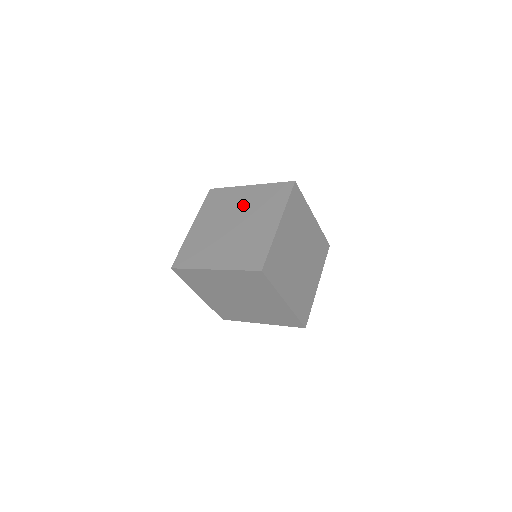
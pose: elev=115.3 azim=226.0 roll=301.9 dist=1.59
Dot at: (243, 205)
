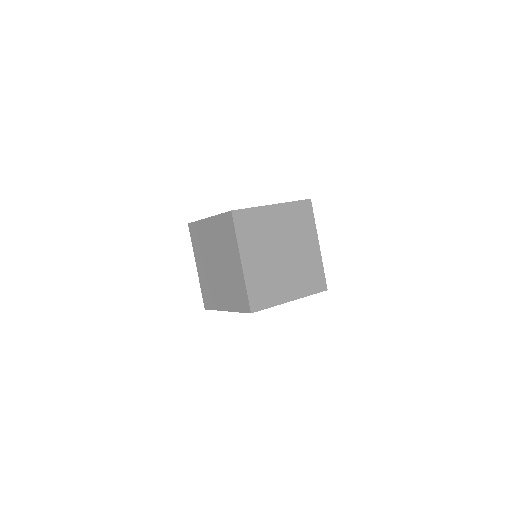
Dot at: occluded
